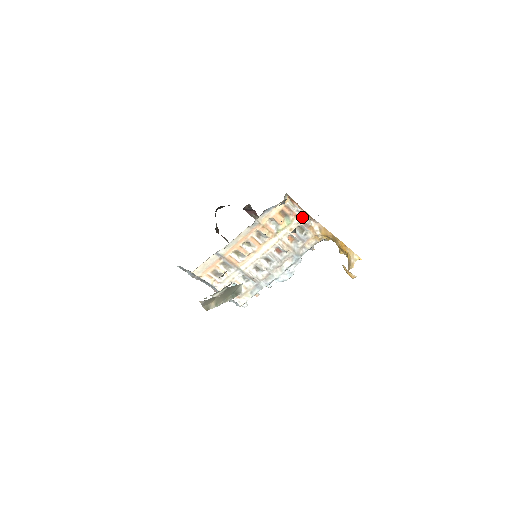
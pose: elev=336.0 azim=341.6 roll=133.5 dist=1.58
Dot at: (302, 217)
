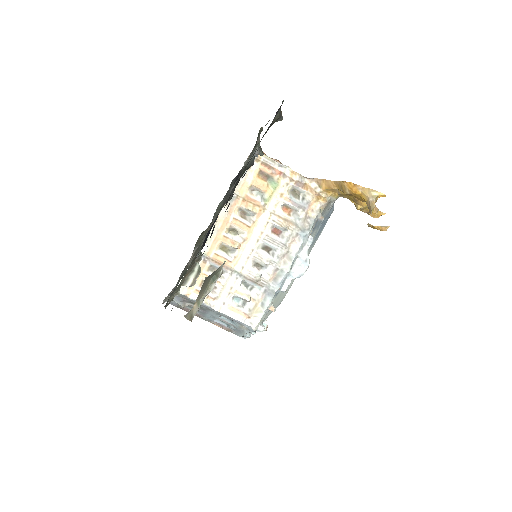
Dot at: (289, 173)
